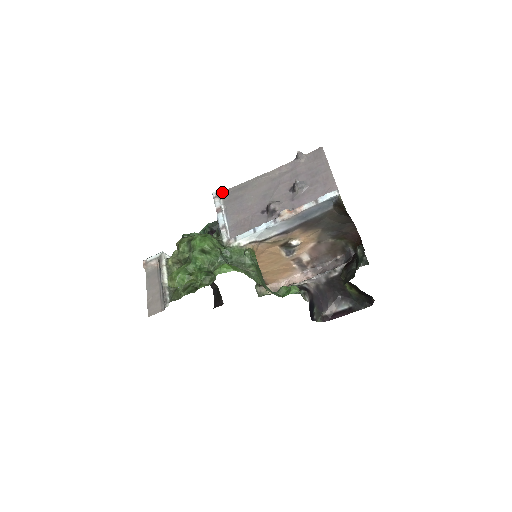
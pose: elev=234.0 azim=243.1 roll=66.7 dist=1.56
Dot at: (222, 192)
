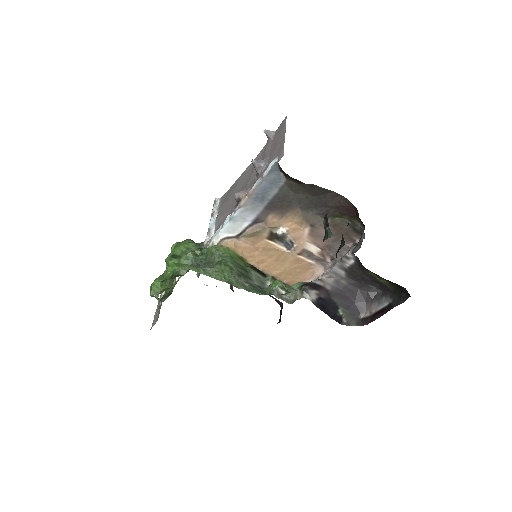
Dot at: (221, 197)
